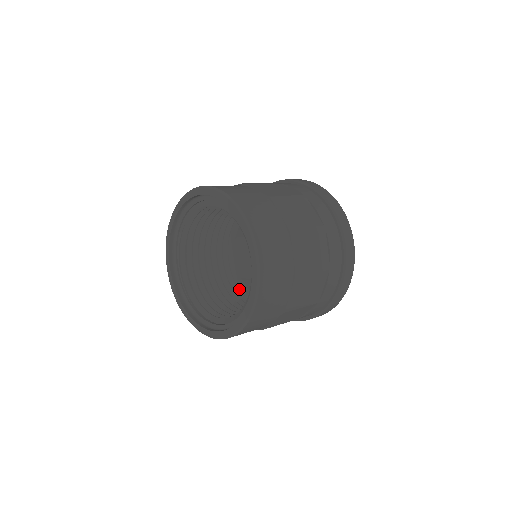
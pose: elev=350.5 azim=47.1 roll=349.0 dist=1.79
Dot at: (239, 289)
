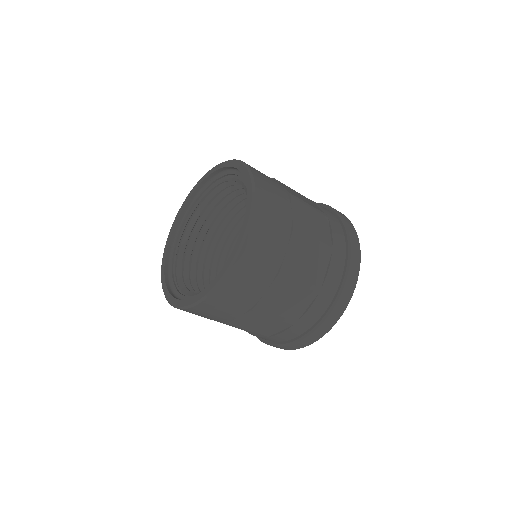
Dot at: occluded
